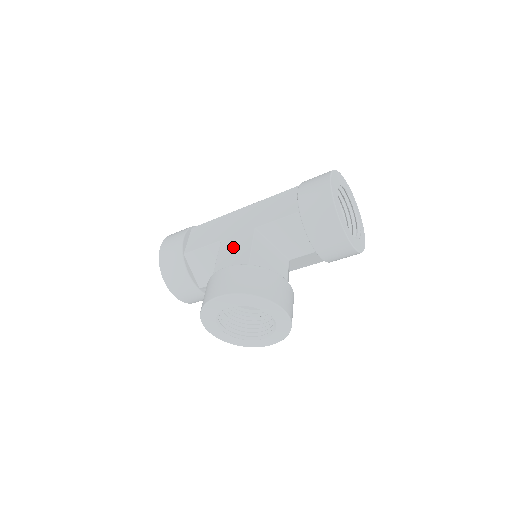
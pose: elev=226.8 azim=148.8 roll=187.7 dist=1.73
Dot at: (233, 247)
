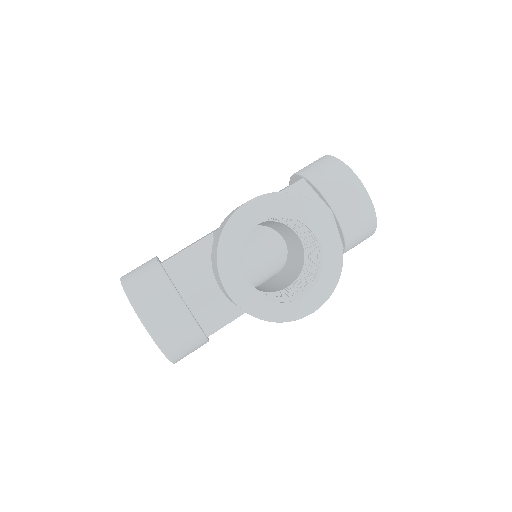
Dot at: occluded
